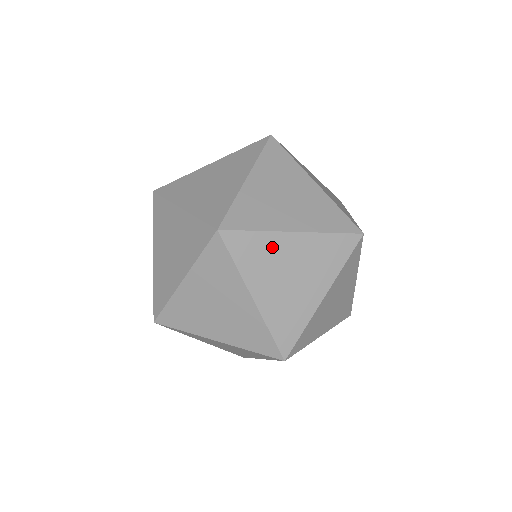
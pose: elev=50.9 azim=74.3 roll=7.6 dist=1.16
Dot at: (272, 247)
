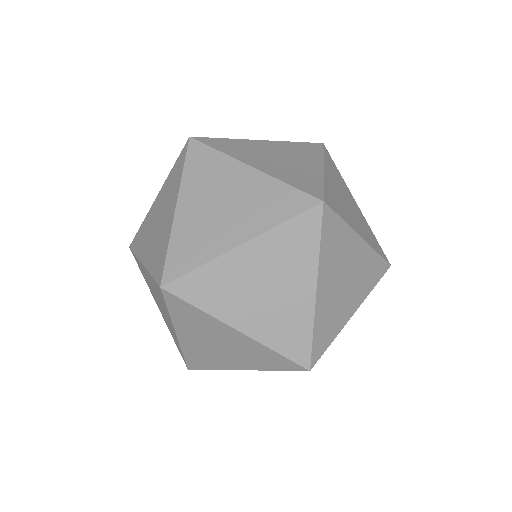
Dot at: occluded
